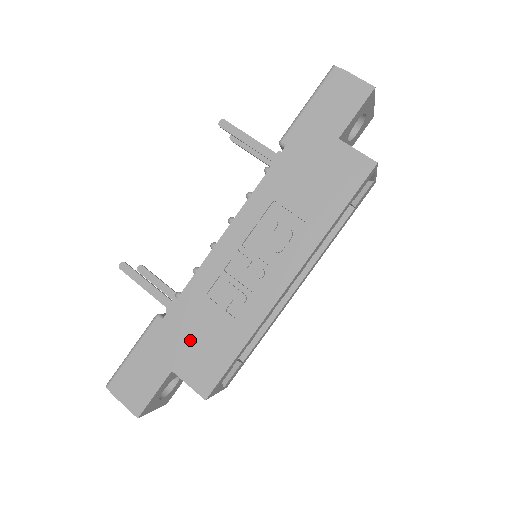
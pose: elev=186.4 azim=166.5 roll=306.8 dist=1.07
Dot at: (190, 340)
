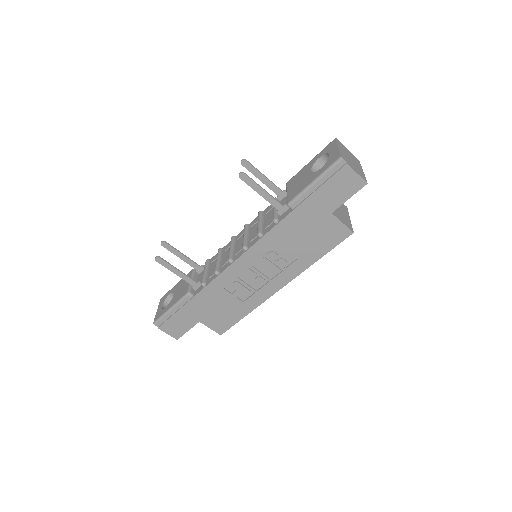
Dot at: (212, 309)
